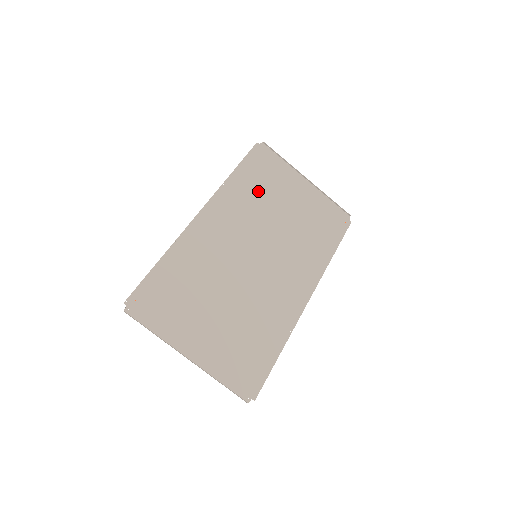
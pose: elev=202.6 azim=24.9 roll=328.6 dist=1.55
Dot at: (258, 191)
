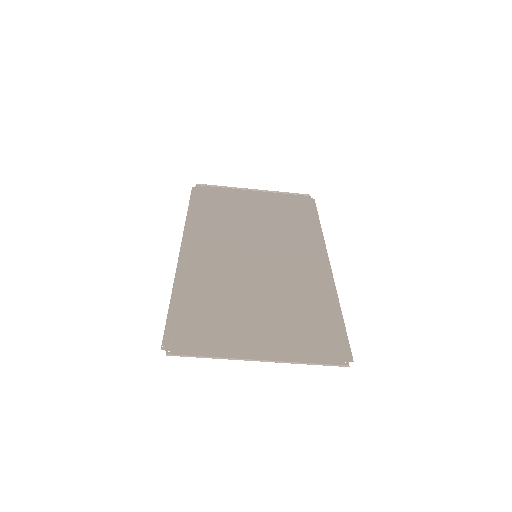
Dot at: (220, 215)
